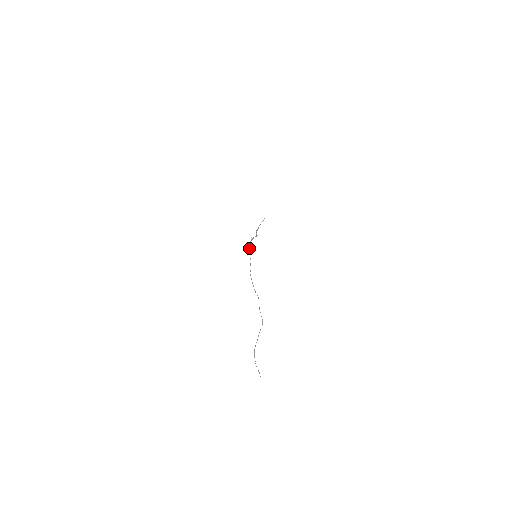
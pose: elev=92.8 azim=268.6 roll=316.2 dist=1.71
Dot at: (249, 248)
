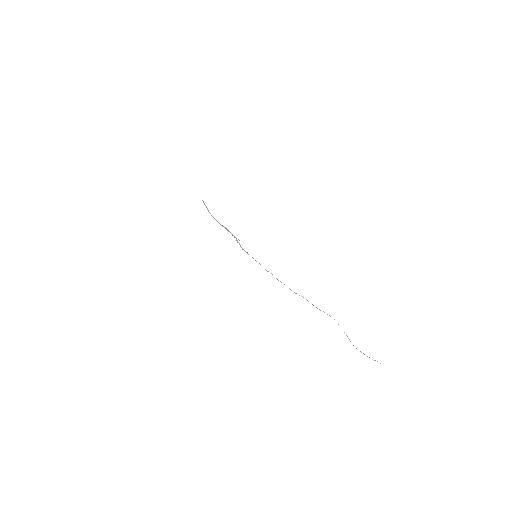
Dot at: (247, 253)
